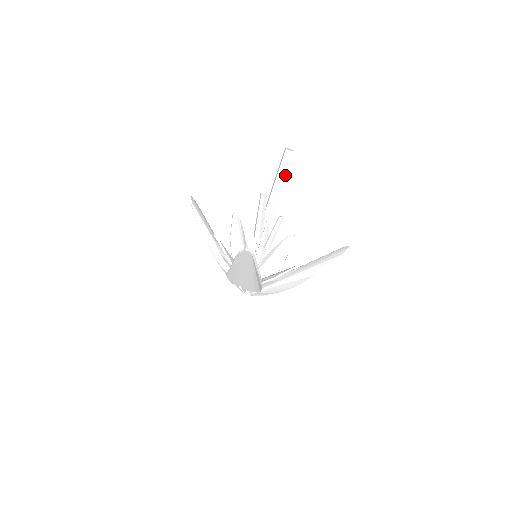
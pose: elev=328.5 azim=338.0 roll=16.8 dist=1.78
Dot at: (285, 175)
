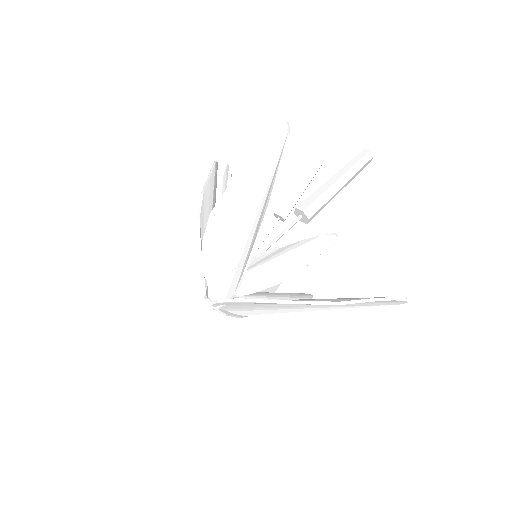
Dot at: (351, 172)
